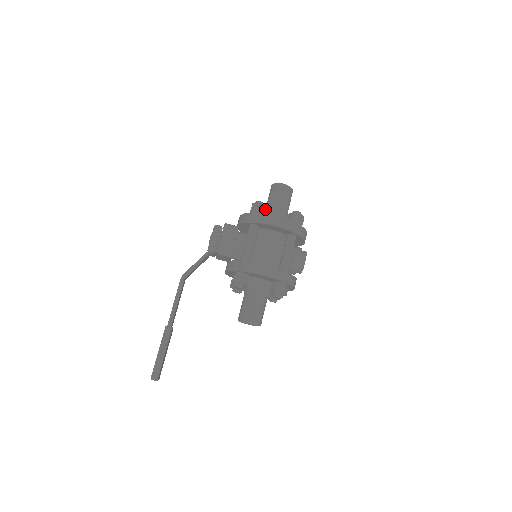
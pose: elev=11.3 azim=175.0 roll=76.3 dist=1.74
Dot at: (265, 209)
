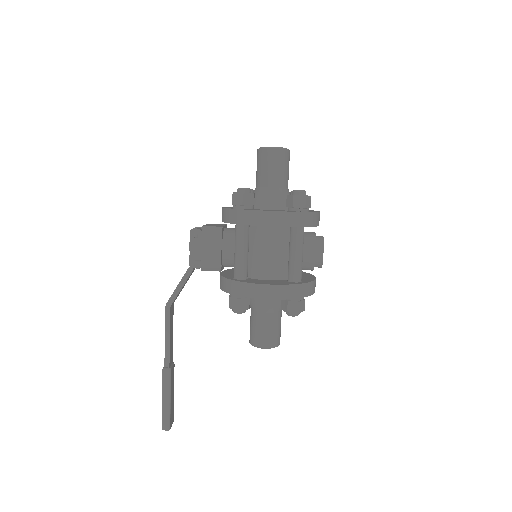
Dot at: (252, 198)
